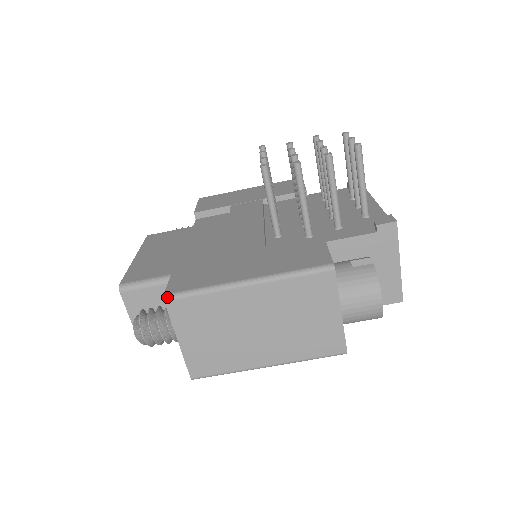
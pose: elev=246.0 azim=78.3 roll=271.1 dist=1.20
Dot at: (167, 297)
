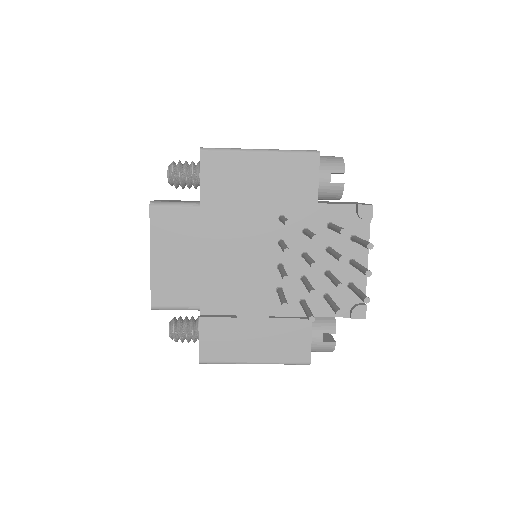
Dot at: (202, 363)
